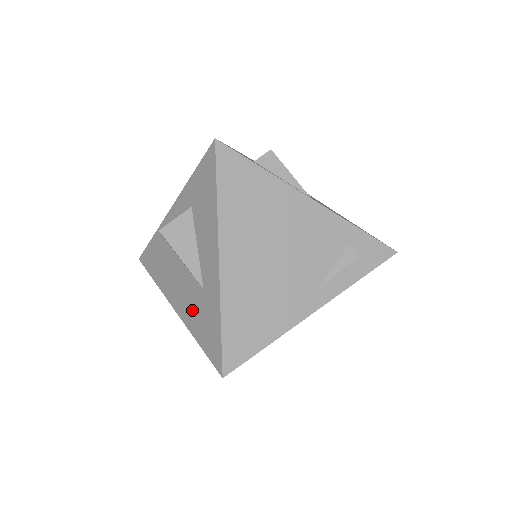
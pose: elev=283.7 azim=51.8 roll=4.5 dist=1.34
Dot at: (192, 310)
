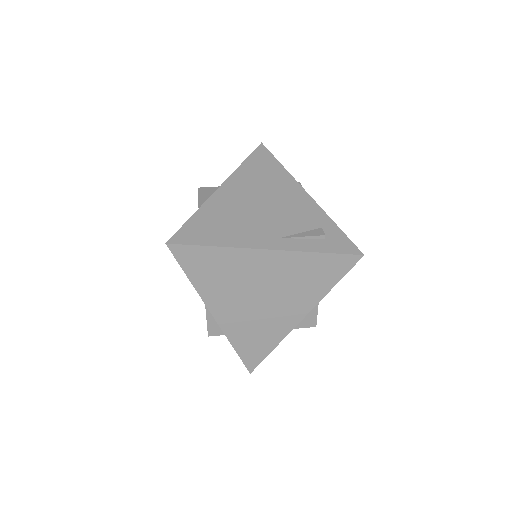
Dot at: occluded
